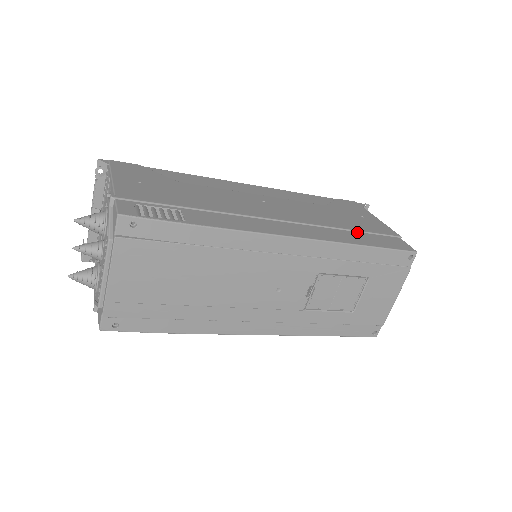
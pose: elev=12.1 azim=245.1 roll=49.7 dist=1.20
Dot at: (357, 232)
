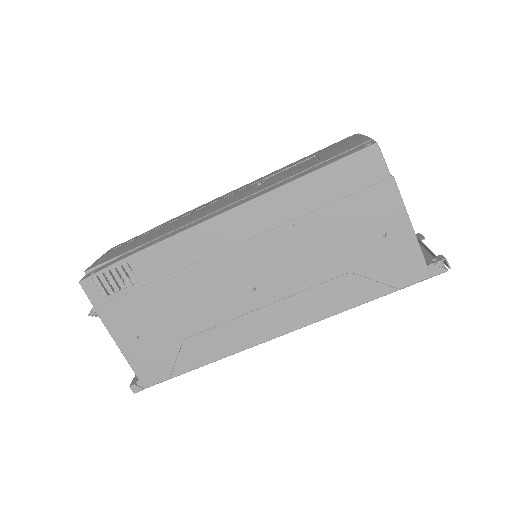
Dot at: occluded
